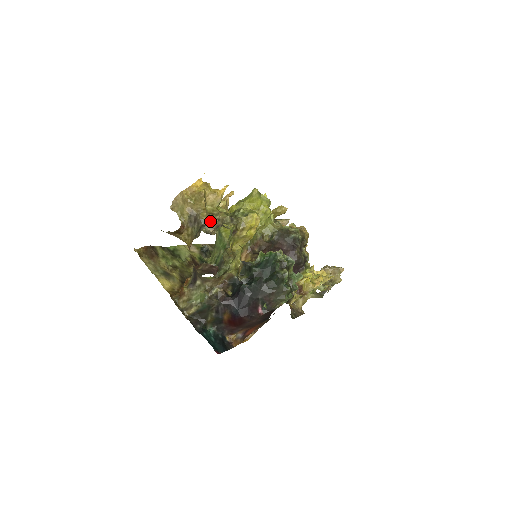
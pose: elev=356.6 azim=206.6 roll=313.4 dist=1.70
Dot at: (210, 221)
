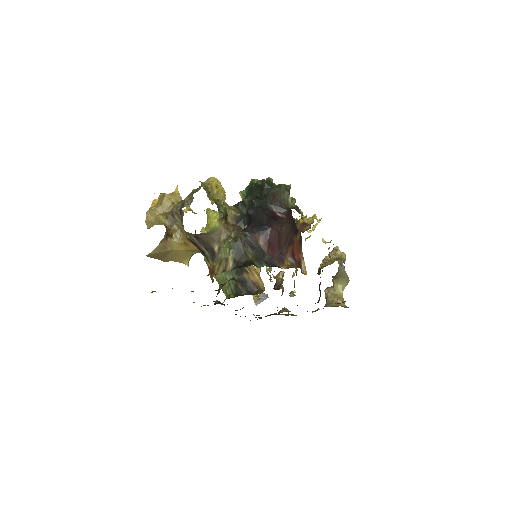
Dot at: (183, 202)
